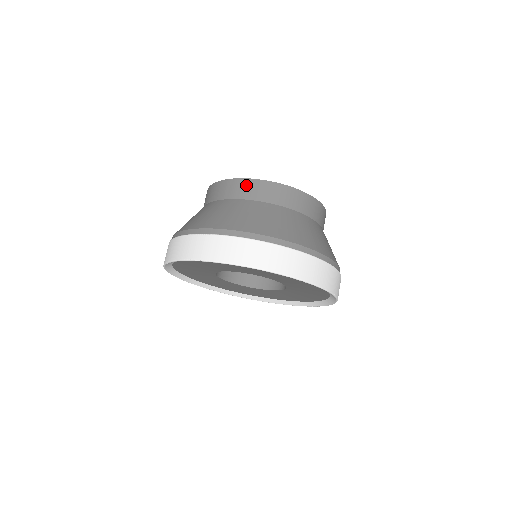
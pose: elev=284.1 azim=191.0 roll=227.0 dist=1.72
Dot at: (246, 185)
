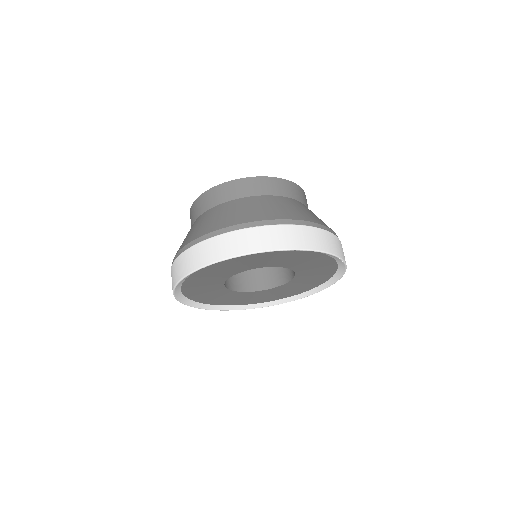
Dot at: (263, 182)
